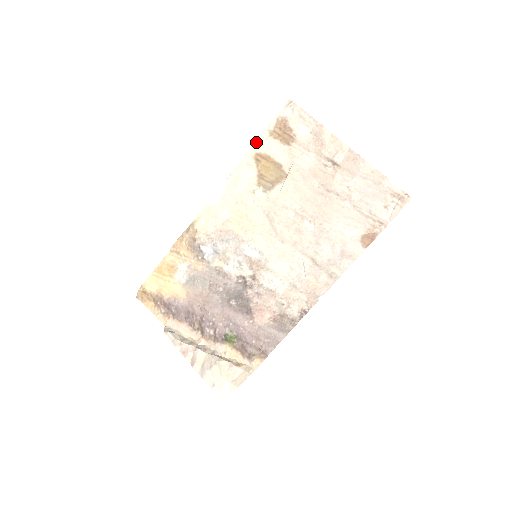
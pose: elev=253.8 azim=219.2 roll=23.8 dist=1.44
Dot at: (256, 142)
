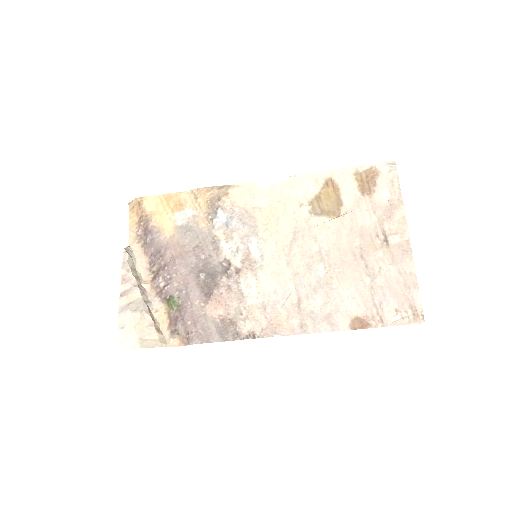
Dot at: (339, 169)
